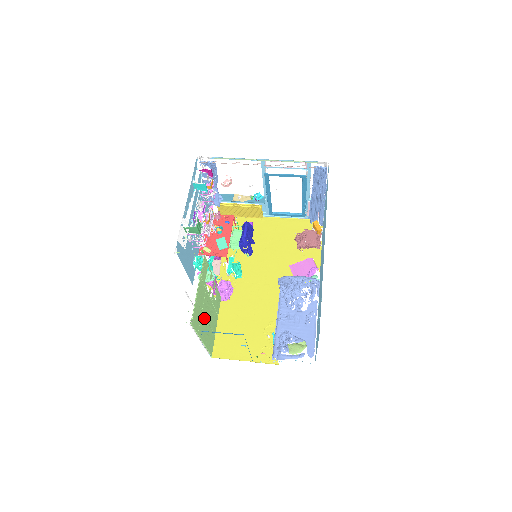
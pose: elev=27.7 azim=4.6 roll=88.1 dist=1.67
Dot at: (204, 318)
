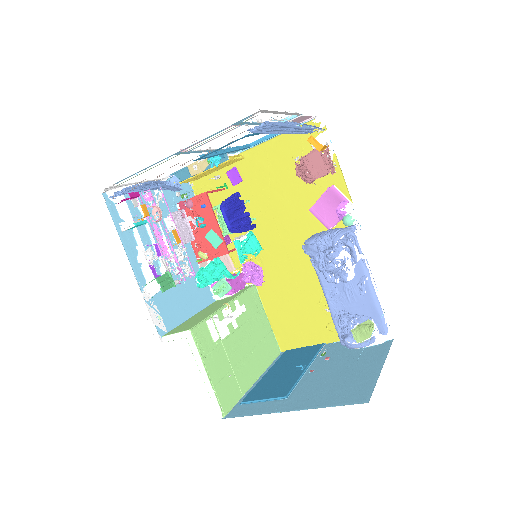
Dot at: (241, 363)
